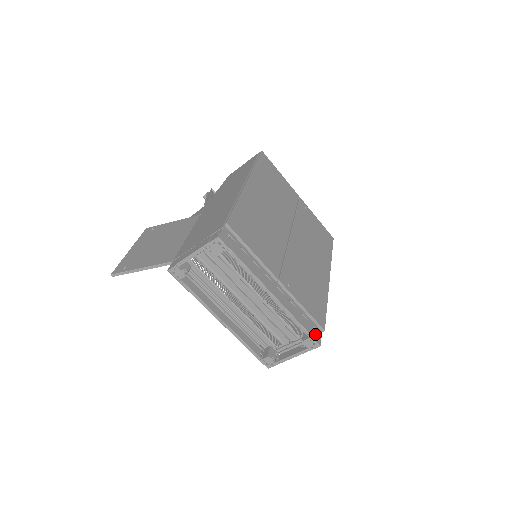
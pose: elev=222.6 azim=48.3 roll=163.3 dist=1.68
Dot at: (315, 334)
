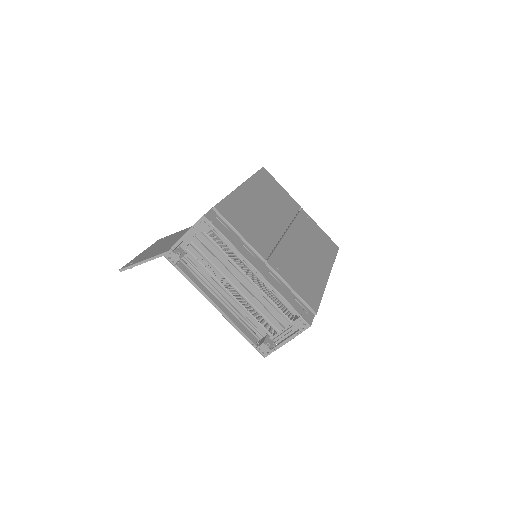
Dot at: (305, 315)
